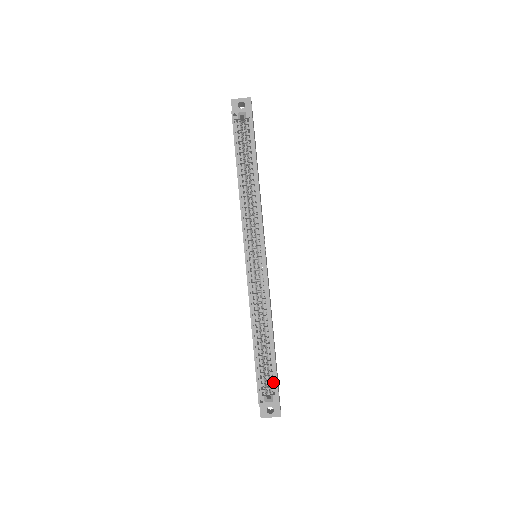
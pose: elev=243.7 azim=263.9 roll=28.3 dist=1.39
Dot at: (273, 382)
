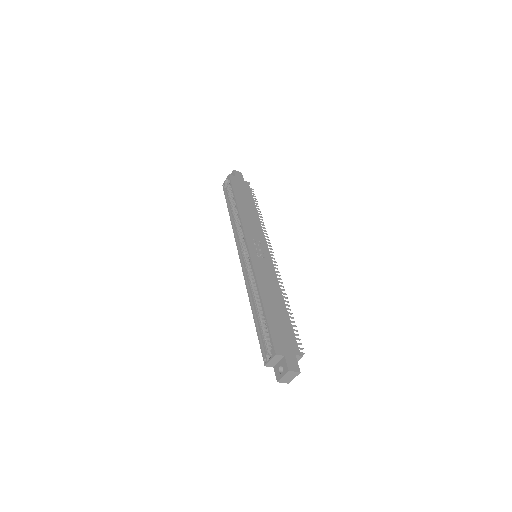
Dot at: occluded
